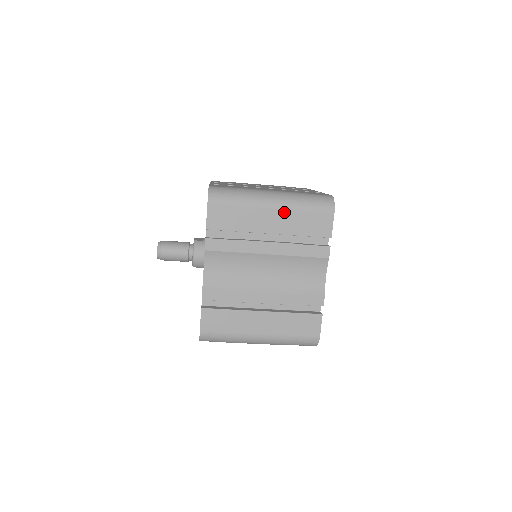
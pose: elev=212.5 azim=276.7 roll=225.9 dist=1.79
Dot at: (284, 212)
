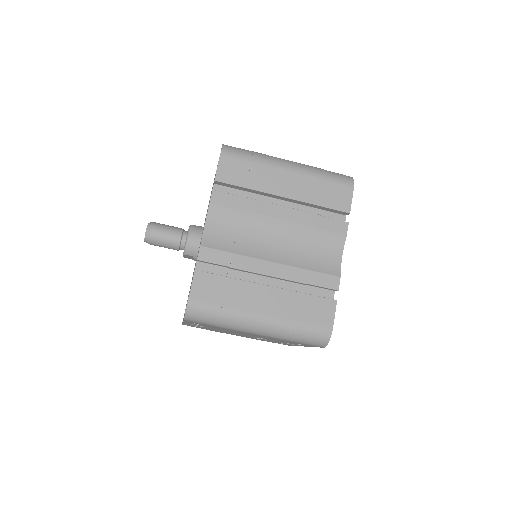
Dot at: (301, 177)
